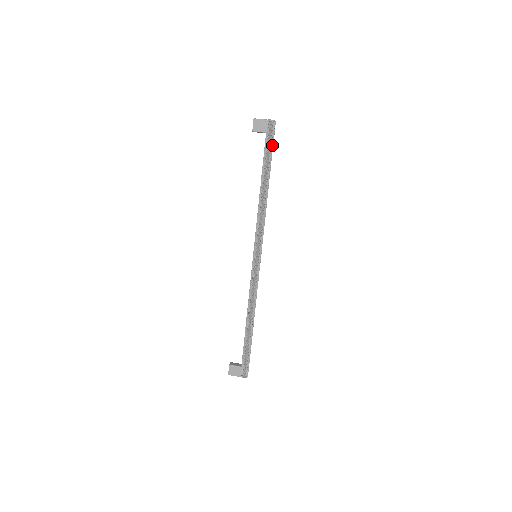
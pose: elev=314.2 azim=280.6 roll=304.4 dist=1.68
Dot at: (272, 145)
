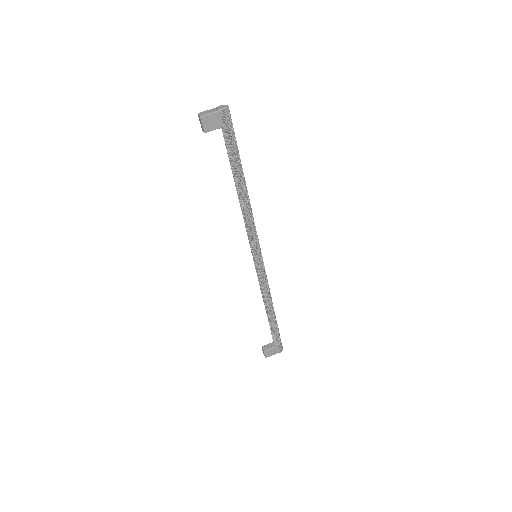
Dot at: (235, 138)
